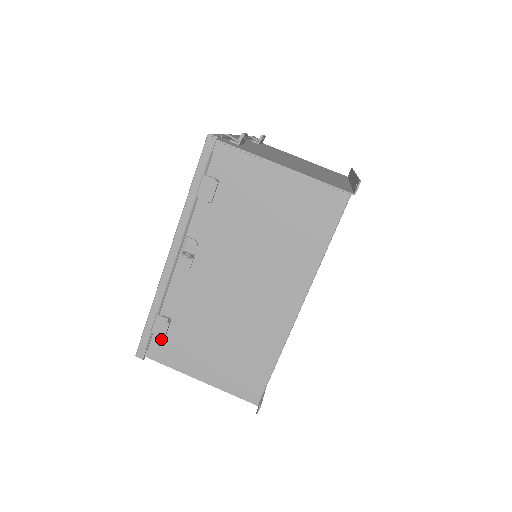
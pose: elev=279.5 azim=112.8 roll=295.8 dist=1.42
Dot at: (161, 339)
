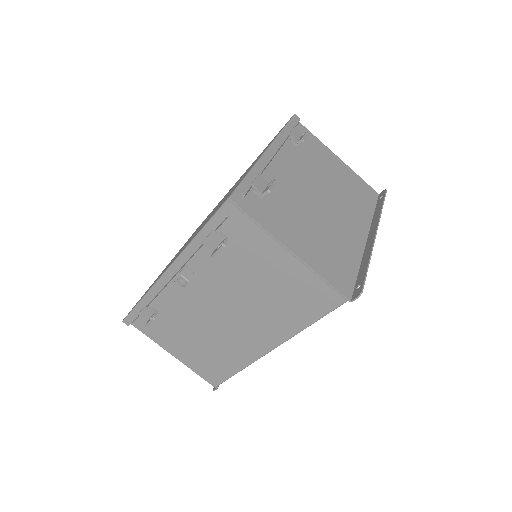
Dot at: (146, 325)
